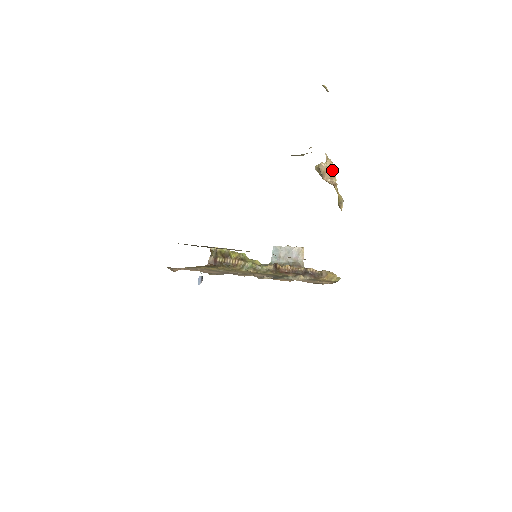
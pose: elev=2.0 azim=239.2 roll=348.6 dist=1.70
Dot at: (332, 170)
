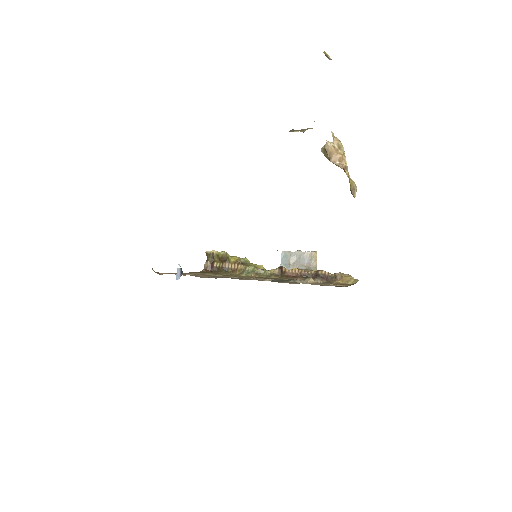
Dot at: (341, 151)
